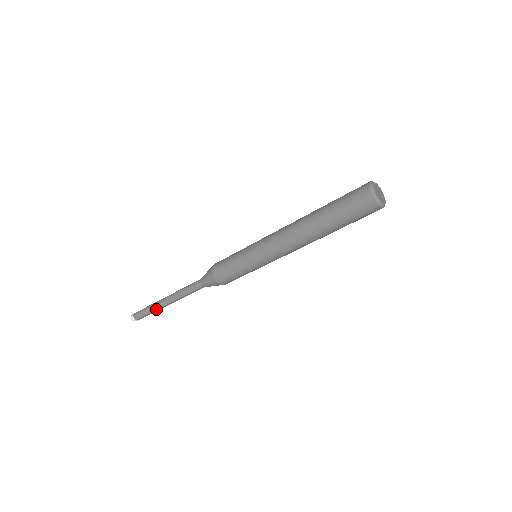
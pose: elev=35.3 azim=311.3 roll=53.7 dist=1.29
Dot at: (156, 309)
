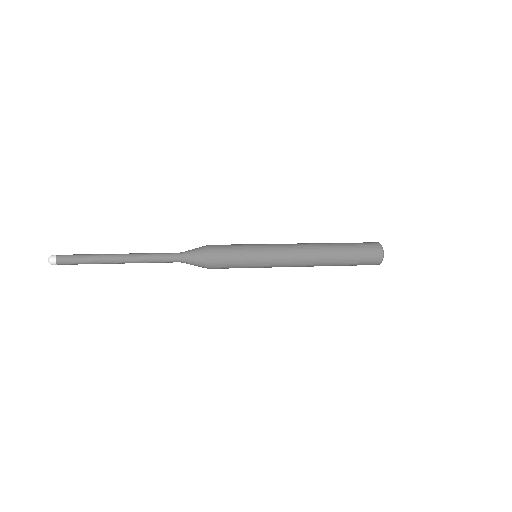
Dot at: (100, 263)
